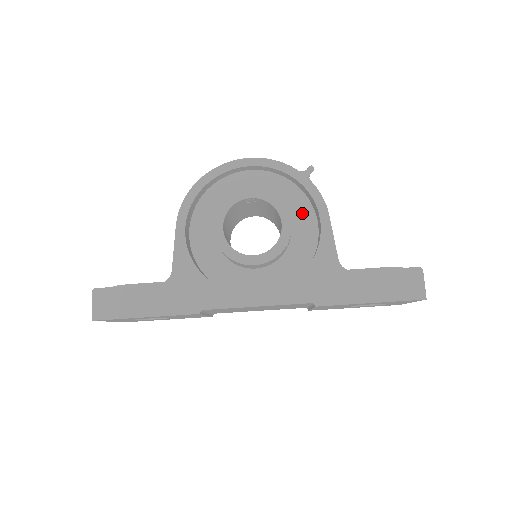
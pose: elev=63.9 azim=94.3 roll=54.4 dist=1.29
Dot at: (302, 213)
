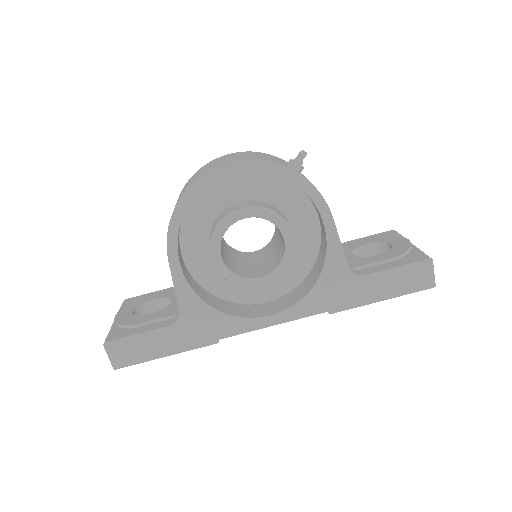
Dot at: (300, 211)
